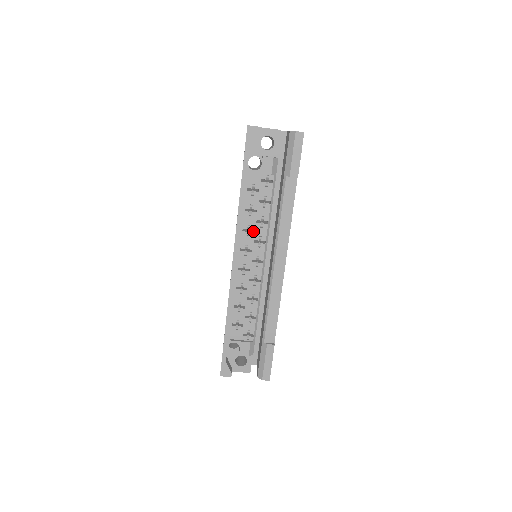
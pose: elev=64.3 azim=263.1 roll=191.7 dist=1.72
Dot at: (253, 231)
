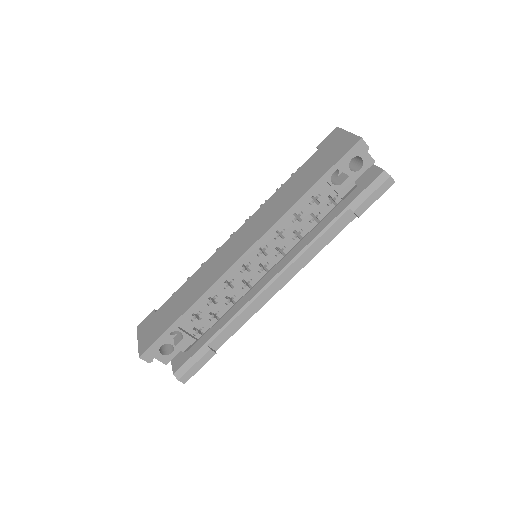
Dot at: (281, 236)
